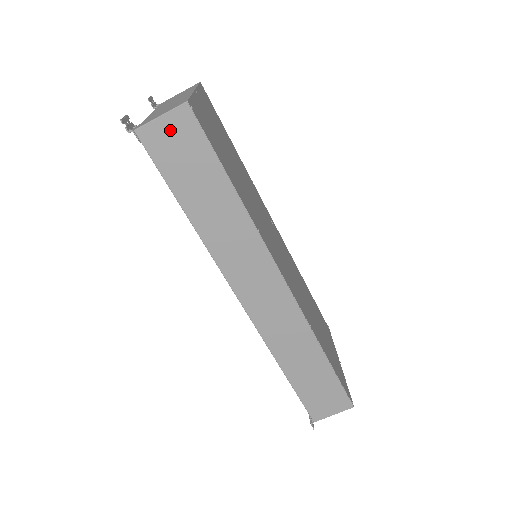
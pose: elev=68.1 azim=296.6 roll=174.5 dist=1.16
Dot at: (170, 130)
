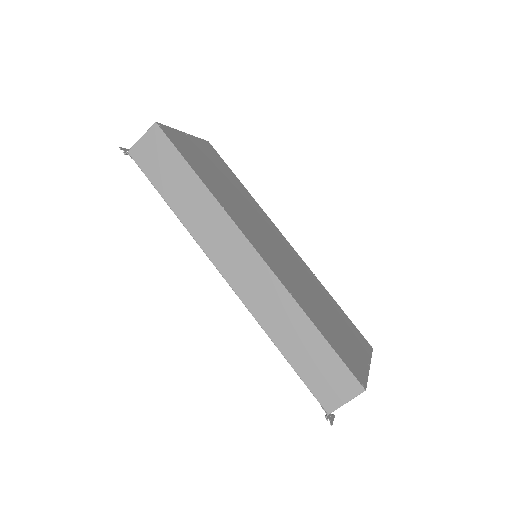
Dot at: (149, 145)
